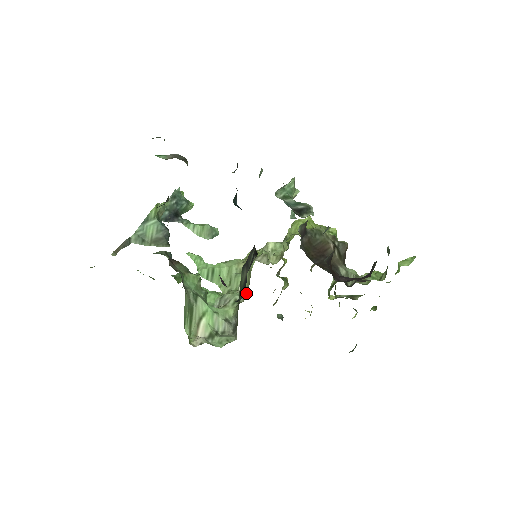
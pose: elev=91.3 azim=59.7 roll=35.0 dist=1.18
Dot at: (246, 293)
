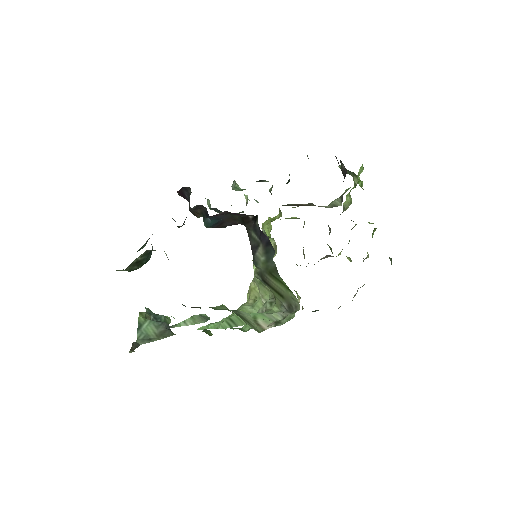
Dot at: occluded
